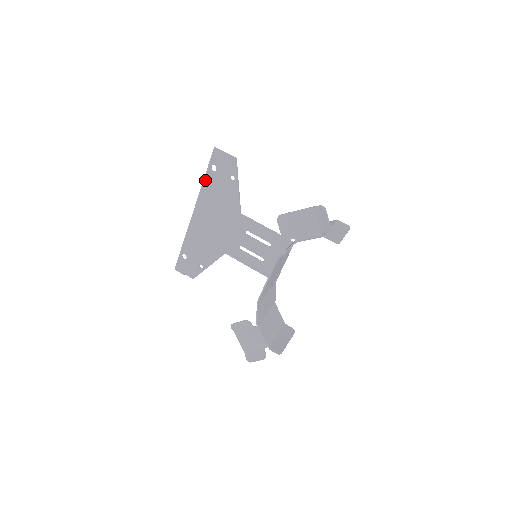
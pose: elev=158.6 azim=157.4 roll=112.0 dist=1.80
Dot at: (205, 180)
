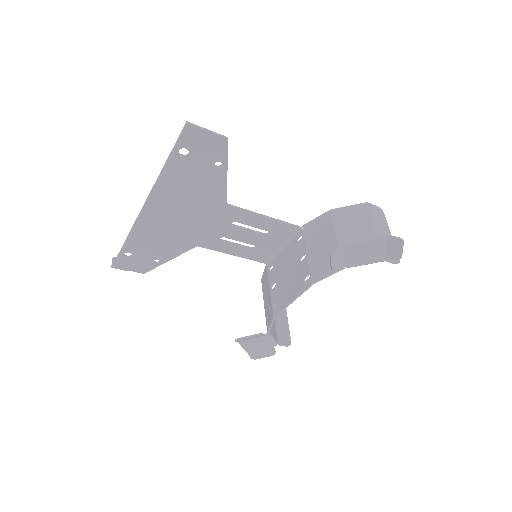
Dot at: (166, 168)
